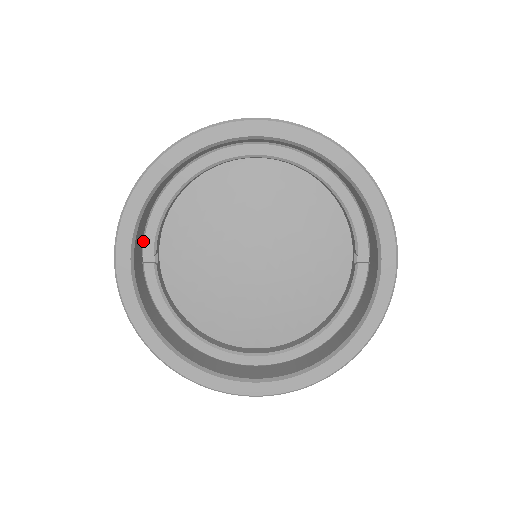
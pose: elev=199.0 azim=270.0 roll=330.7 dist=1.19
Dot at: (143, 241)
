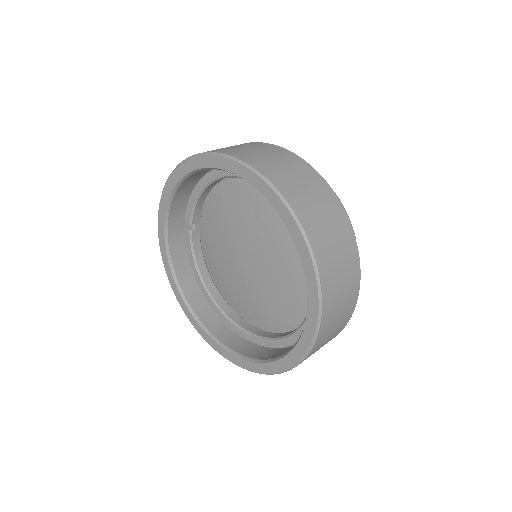
Dot at: (186, 211)
